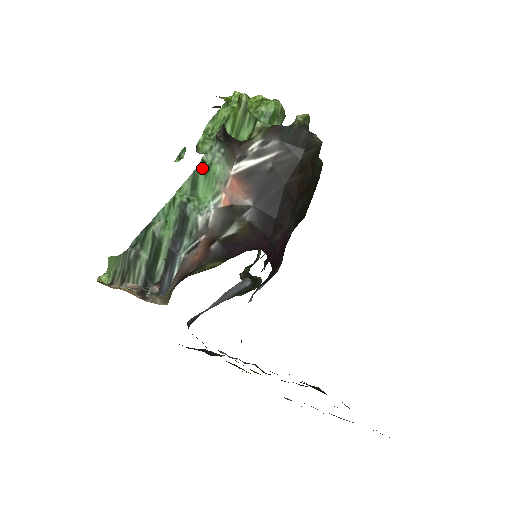
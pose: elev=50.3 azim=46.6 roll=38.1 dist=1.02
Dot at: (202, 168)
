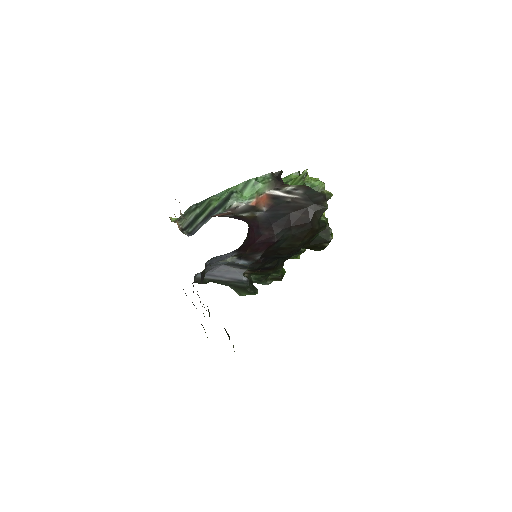
Dot at: (254, 181)
